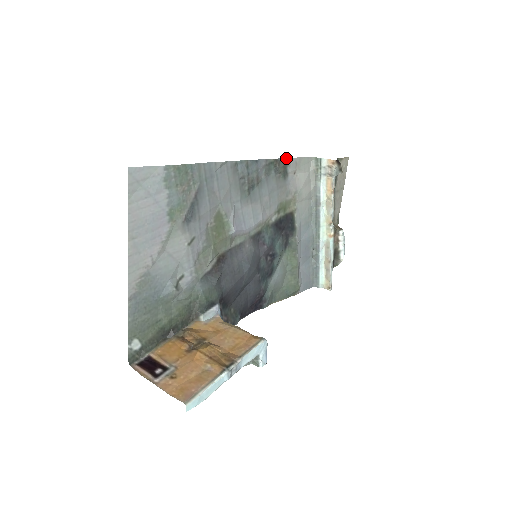
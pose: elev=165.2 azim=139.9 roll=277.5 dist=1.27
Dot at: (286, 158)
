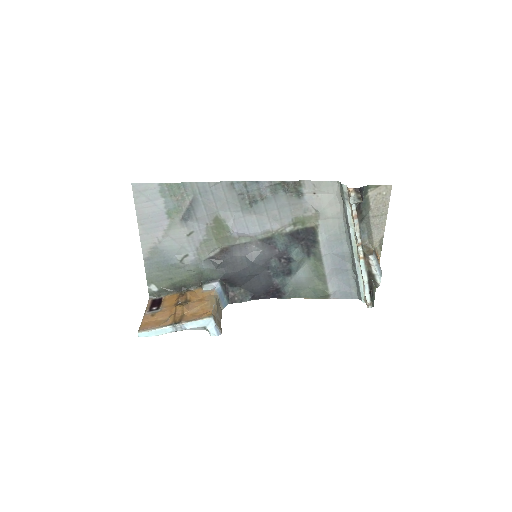
Dot at: (298, 181)
